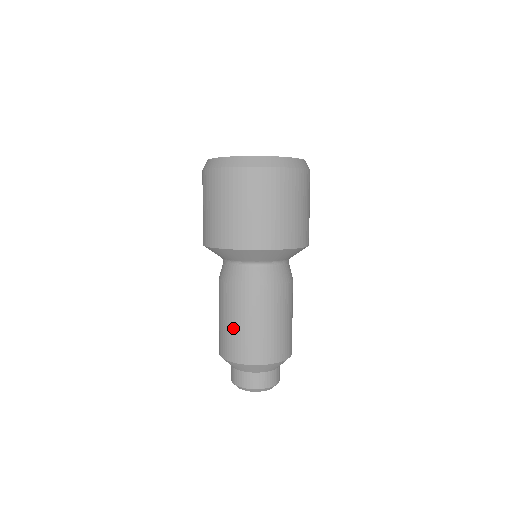
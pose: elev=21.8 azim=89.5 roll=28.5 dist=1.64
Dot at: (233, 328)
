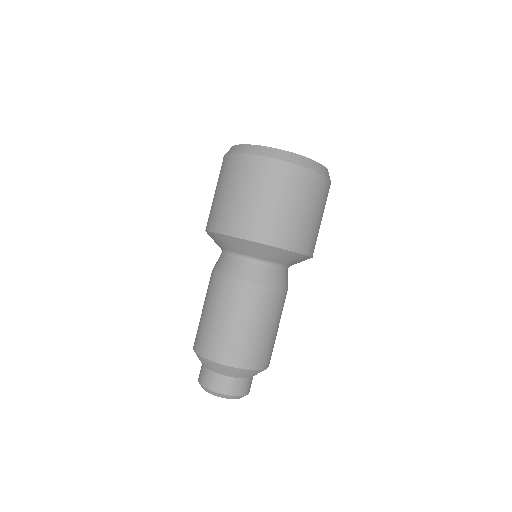
Dot at: (229, 326)
